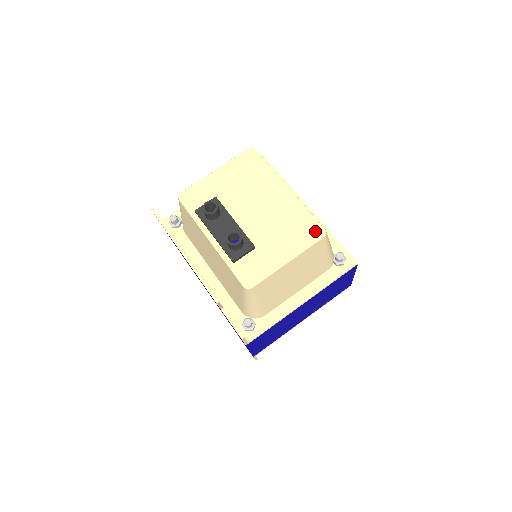
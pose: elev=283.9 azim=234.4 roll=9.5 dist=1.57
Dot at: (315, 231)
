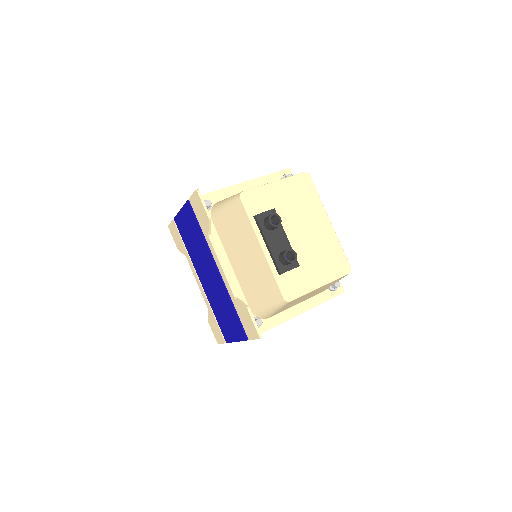
Dot at: (344, 266)
